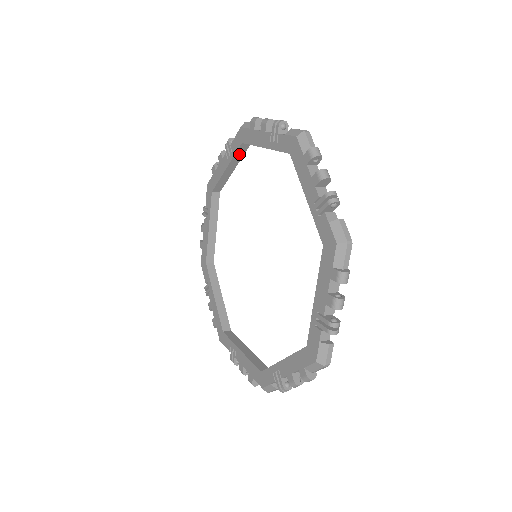
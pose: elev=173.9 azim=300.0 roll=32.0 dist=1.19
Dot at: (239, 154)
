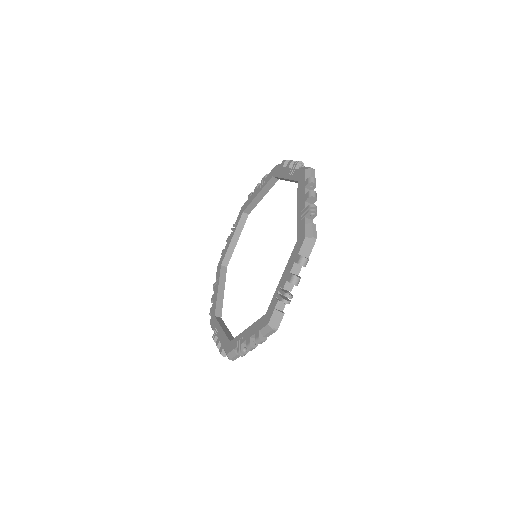
Dot at: (269, 185)
